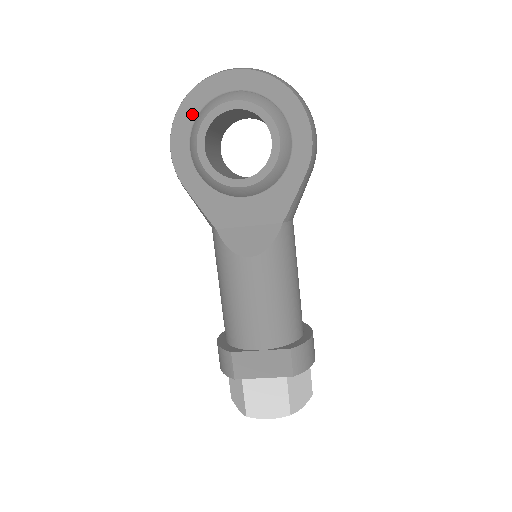
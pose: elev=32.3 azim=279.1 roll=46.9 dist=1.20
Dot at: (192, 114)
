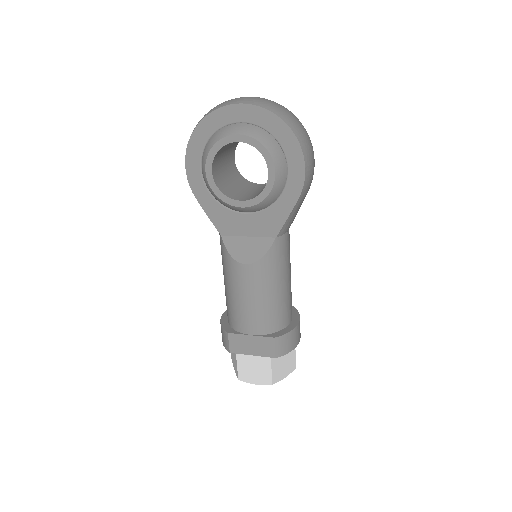
Dot at: (204, 139)
